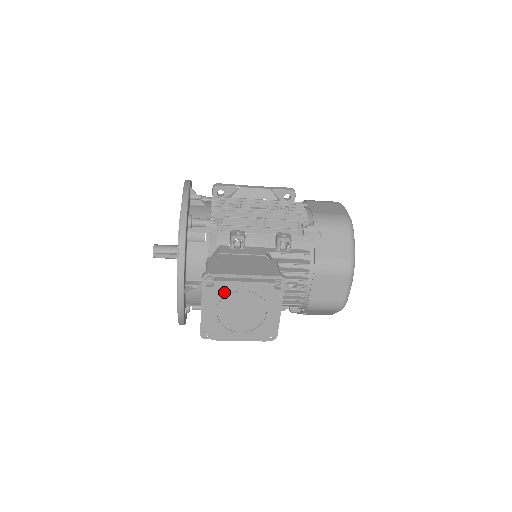
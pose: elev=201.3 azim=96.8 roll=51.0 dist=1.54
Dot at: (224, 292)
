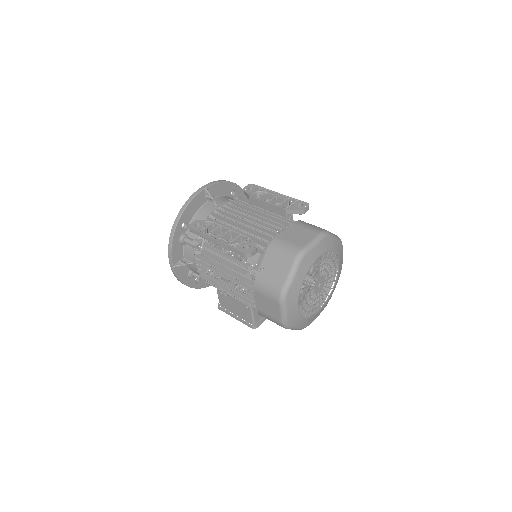
Dot at: occluded
